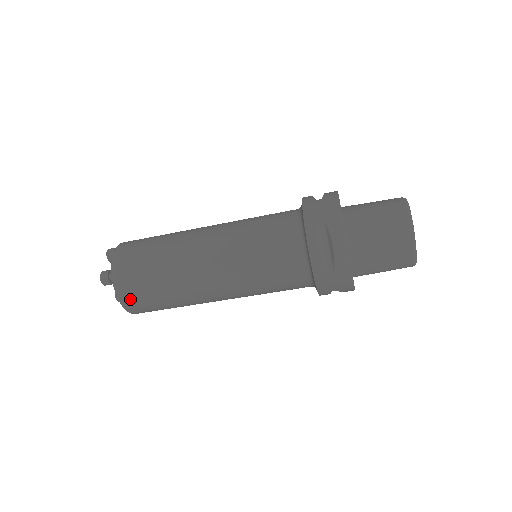
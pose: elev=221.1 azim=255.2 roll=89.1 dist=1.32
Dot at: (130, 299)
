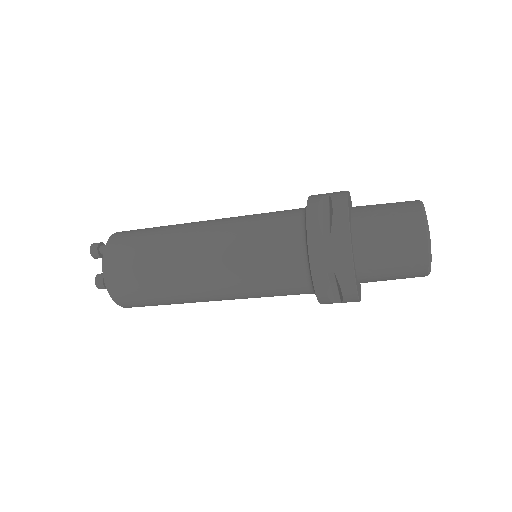
Dot at: occluded
